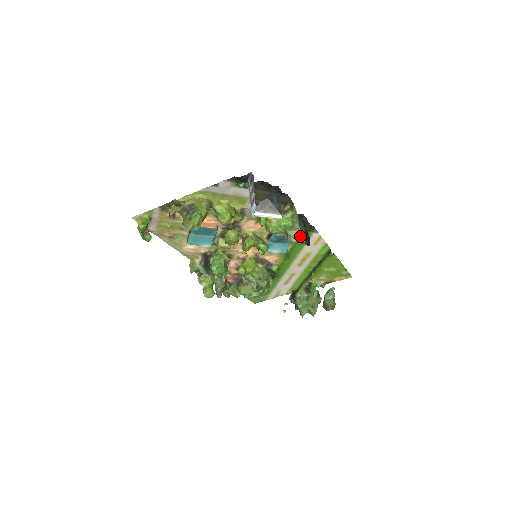
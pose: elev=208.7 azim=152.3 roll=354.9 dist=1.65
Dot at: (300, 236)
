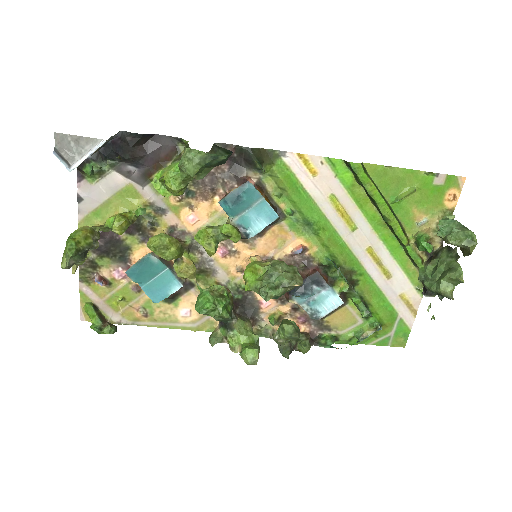
Dot at: (194, 154)
